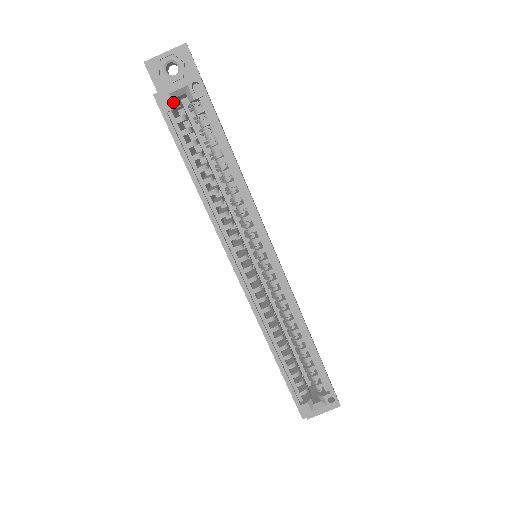
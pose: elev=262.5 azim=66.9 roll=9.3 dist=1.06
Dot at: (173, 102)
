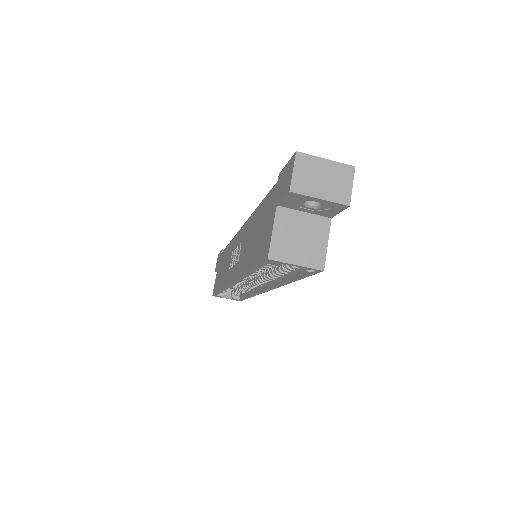
Dot at: occluded
